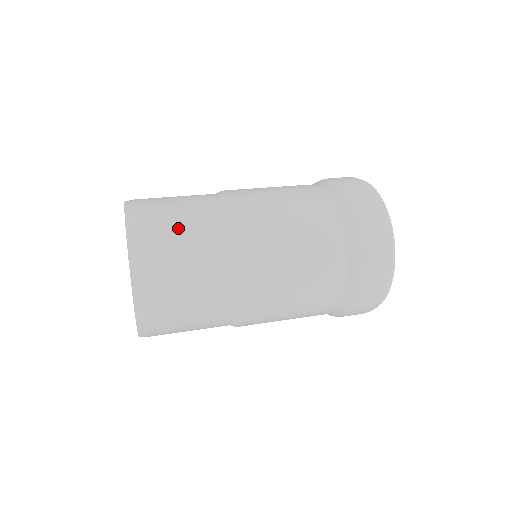
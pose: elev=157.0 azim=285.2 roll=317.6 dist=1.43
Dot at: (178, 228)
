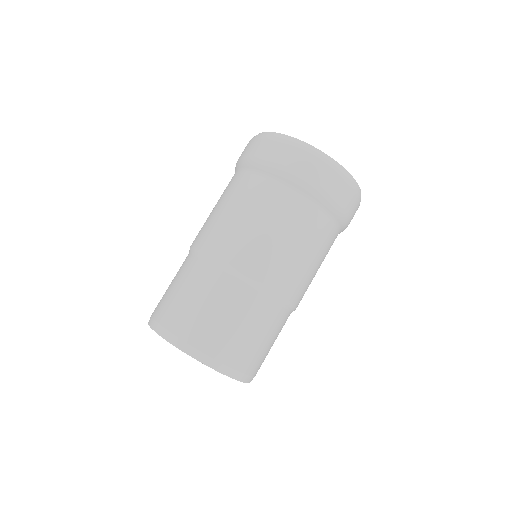
Dot at: (218, 320)
